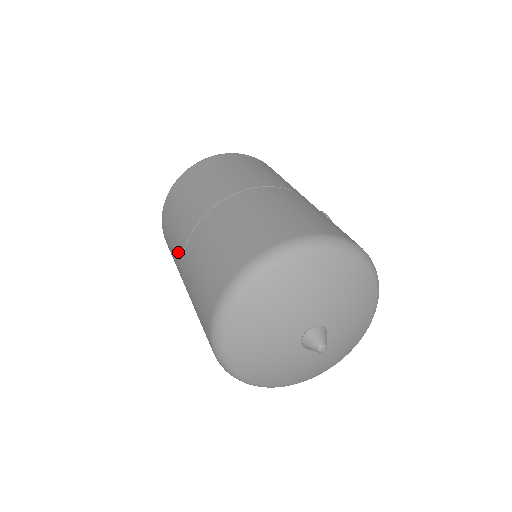
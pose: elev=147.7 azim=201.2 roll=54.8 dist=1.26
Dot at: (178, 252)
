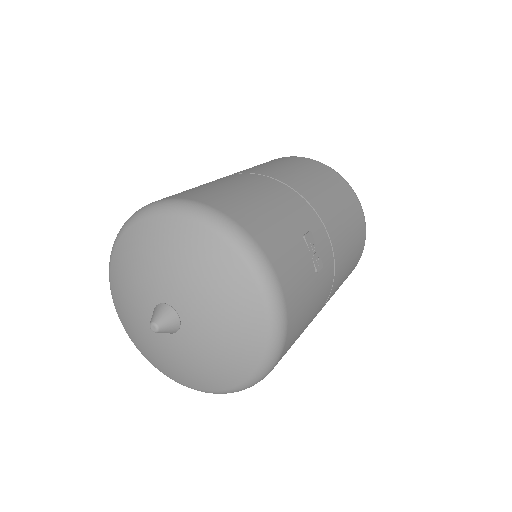
Dot at: occluded
